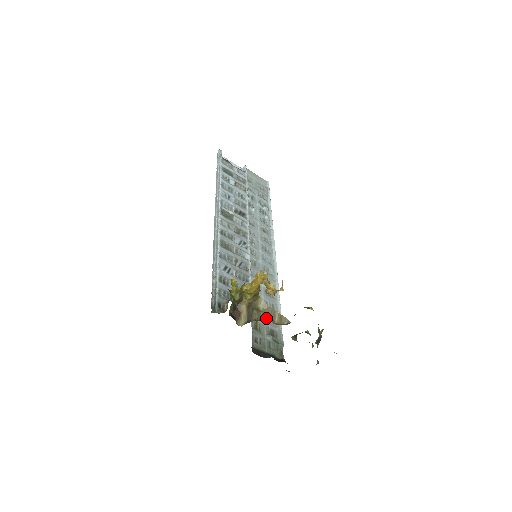
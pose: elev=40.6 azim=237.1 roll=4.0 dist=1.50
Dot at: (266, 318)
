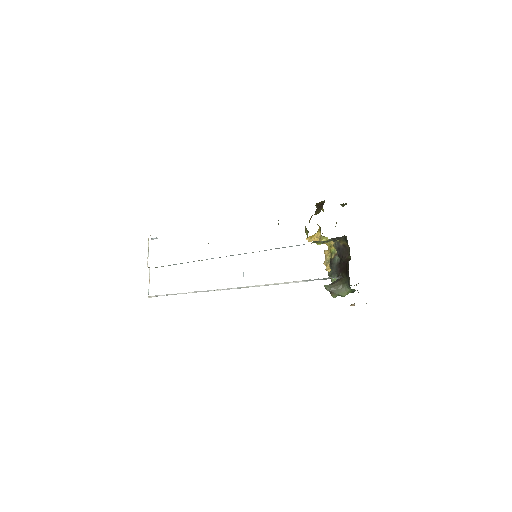
Dot at: occluded
